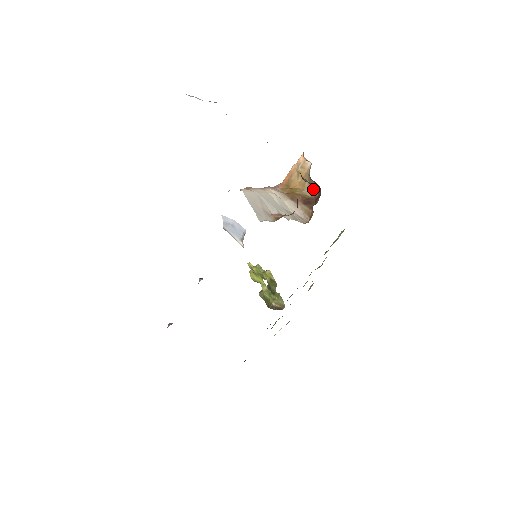
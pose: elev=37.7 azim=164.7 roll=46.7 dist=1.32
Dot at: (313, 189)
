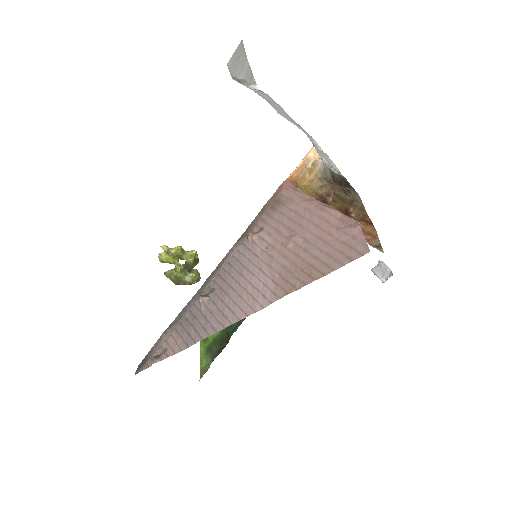
Dot at: (320, 185)
